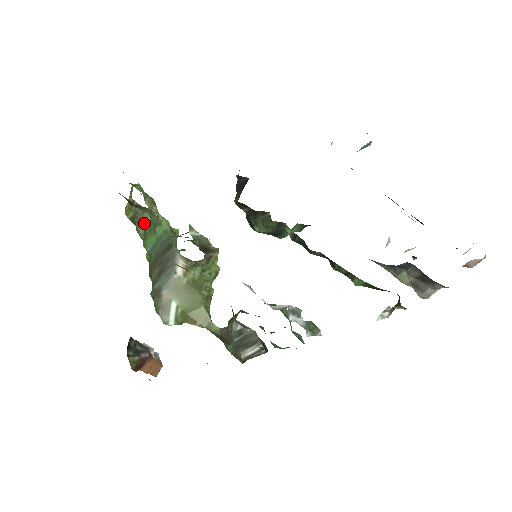
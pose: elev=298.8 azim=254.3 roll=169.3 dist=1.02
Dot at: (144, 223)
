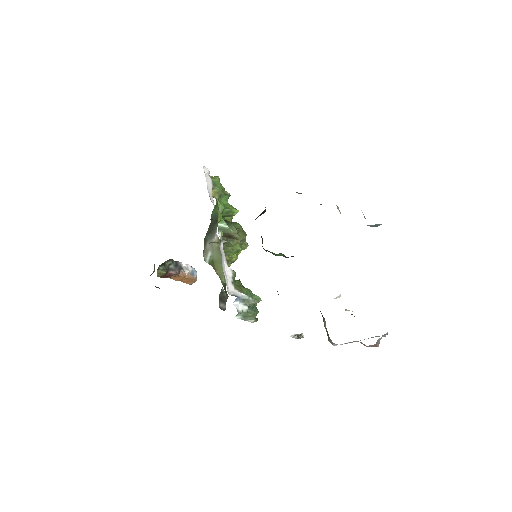
Dot at: occluded
